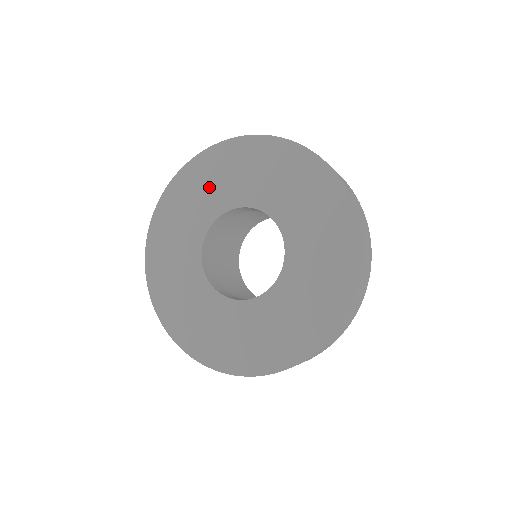
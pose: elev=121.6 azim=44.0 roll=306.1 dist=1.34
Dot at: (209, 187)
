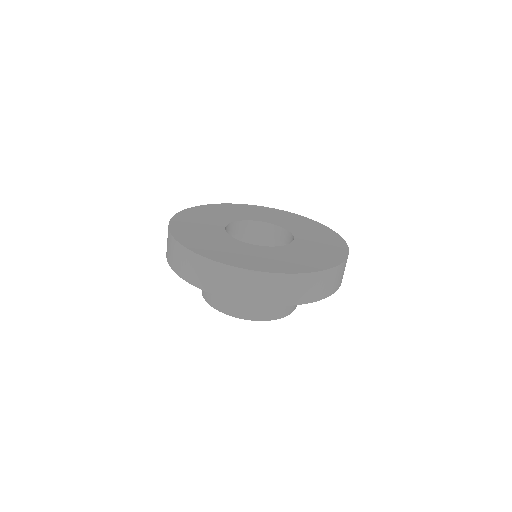
Dot at: (241, 212)
